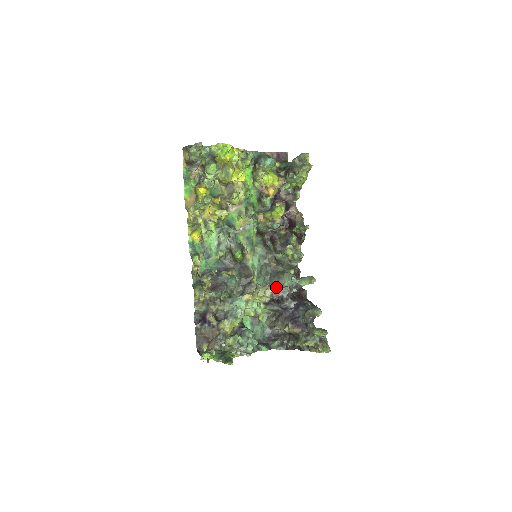
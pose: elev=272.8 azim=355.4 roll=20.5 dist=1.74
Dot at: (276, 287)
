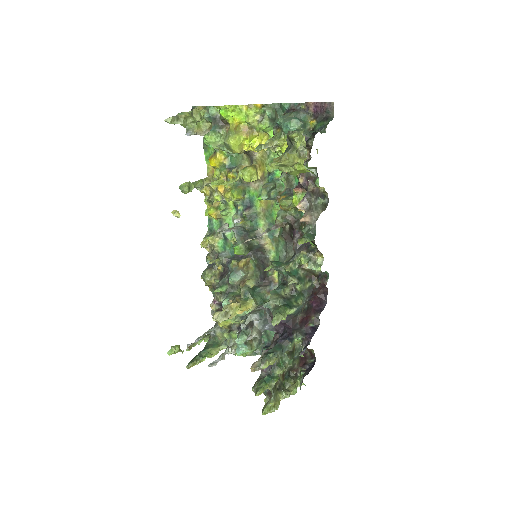
Dot at: occluded
